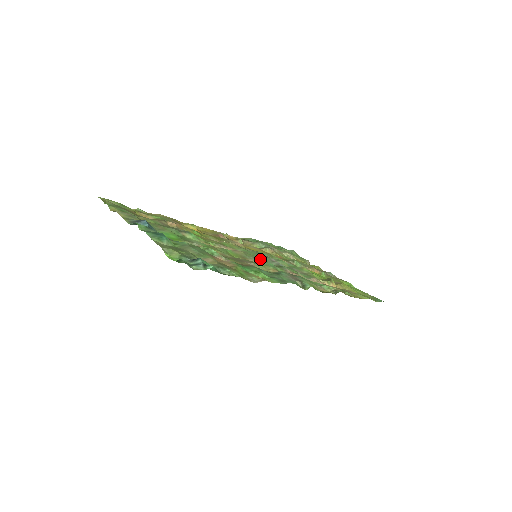
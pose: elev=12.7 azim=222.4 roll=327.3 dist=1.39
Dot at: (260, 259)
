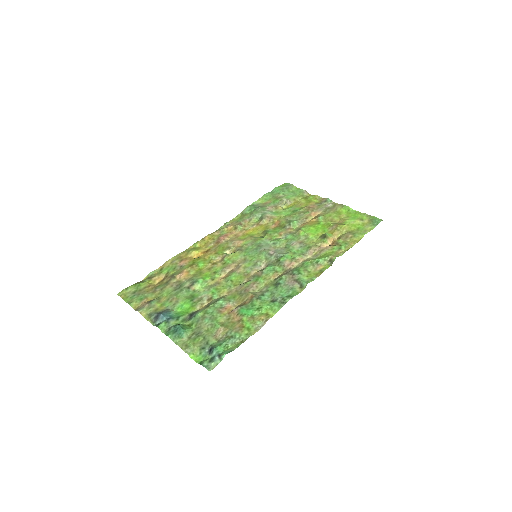
Dot at: (260, 262)
